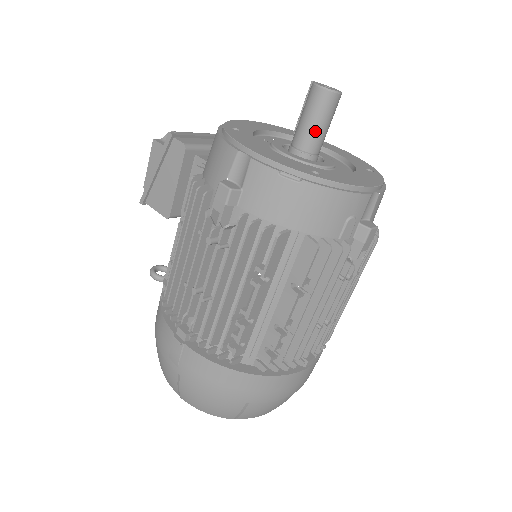
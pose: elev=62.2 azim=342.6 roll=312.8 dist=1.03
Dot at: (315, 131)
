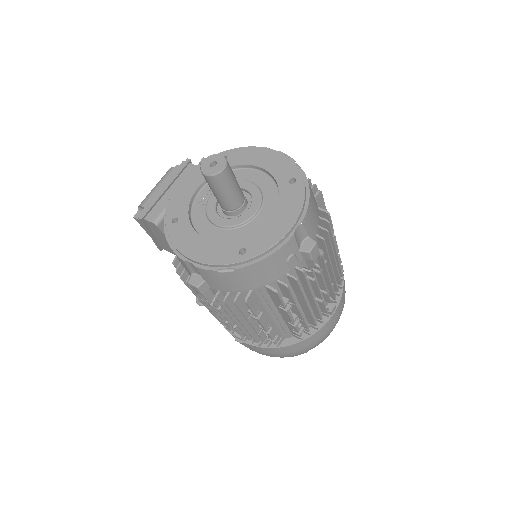
Dot at: (228, 198)
